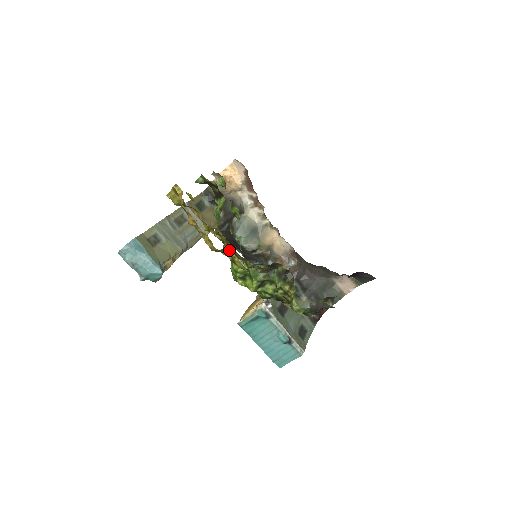
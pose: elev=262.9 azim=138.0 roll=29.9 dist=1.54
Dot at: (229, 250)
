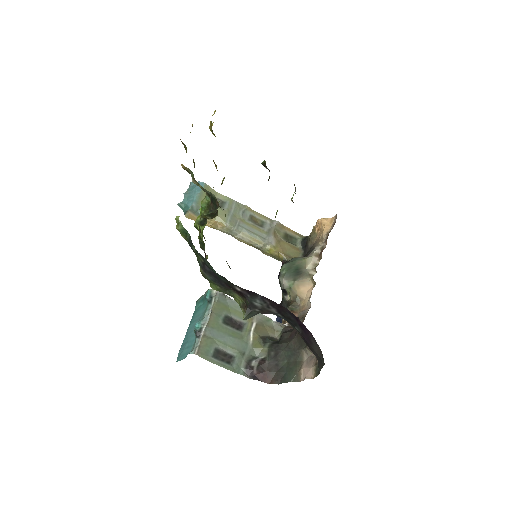
Dot at: occluded
